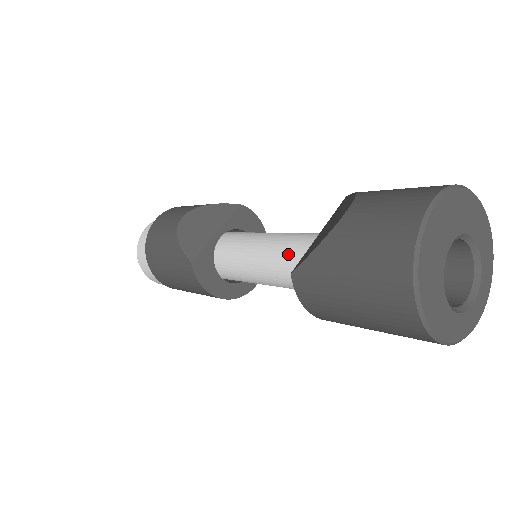
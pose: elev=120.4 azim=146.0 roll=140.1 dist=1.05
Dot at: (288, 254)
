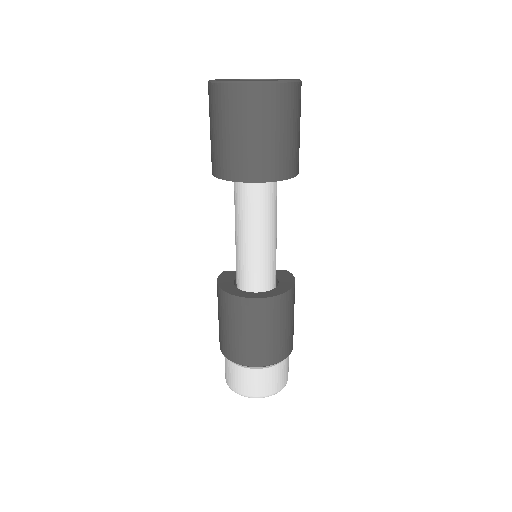
Dot at: occluded
